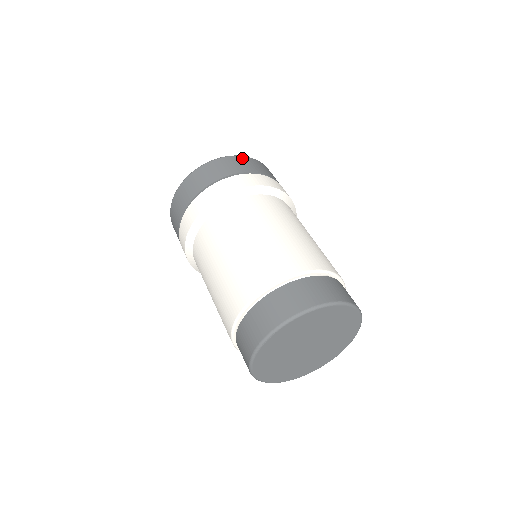
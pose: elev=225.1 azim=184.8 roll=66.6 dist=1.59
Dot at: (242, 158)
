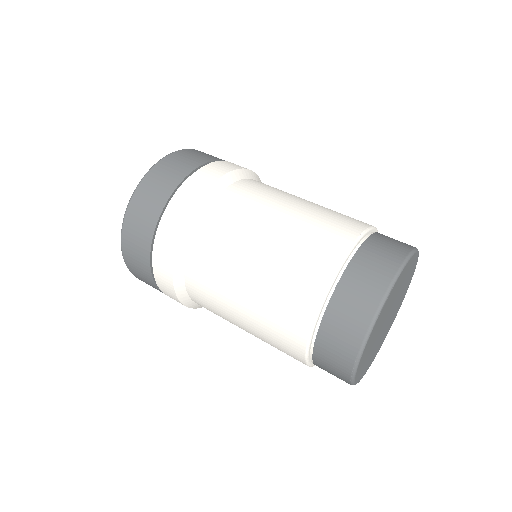
Dot at: occluded
